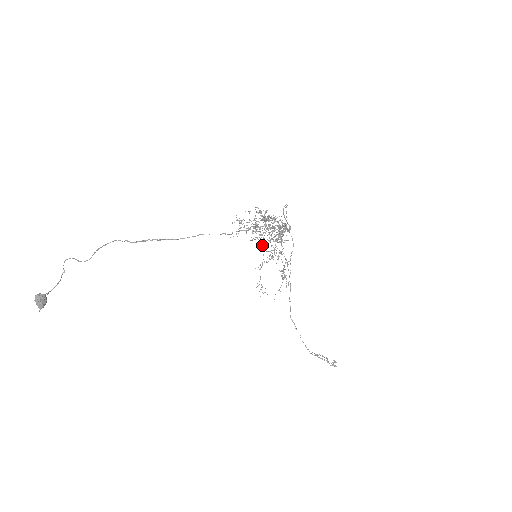
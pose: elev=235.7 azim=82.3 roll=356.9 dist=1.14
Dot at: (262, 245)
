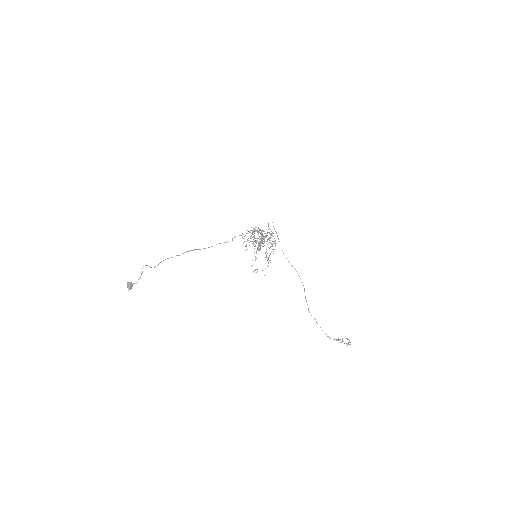
Dot at: (257, 247)
